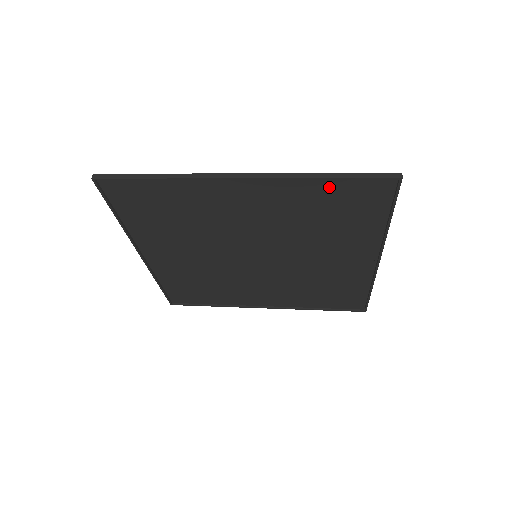
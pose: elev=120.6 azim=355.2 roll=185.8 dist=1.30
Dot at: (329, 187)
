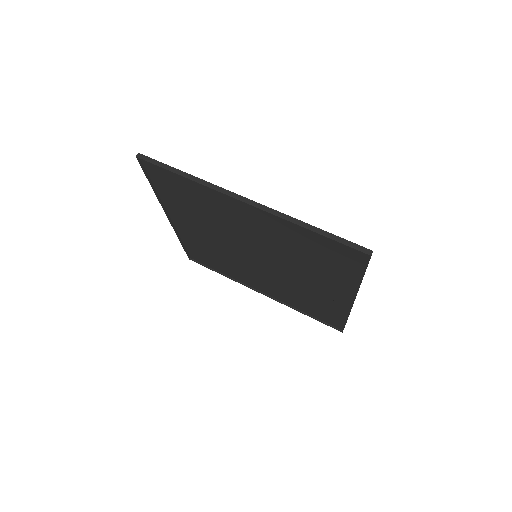
Dot at: (313, 236)
